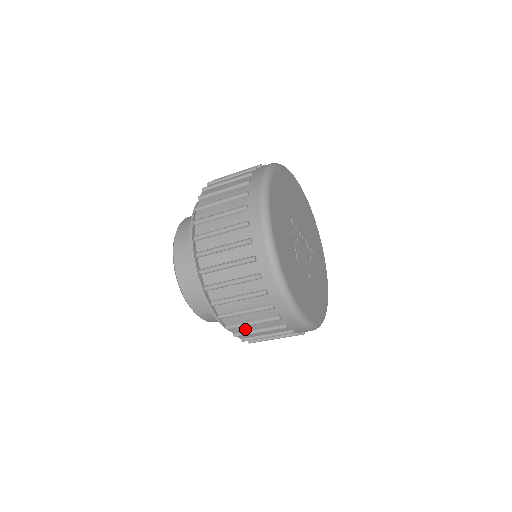
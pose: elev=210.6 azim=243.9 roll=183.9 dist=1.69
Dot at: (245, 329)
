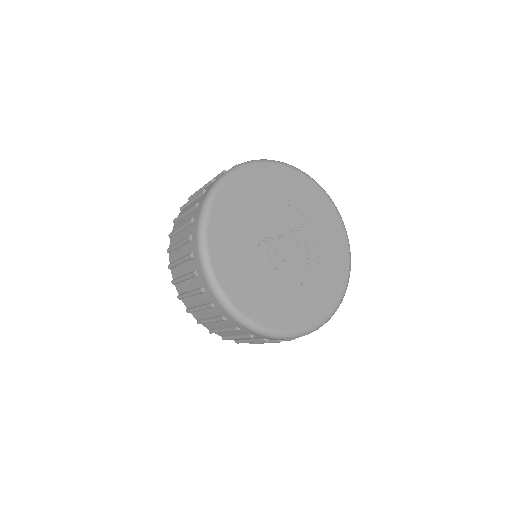
Dot at: occluded
